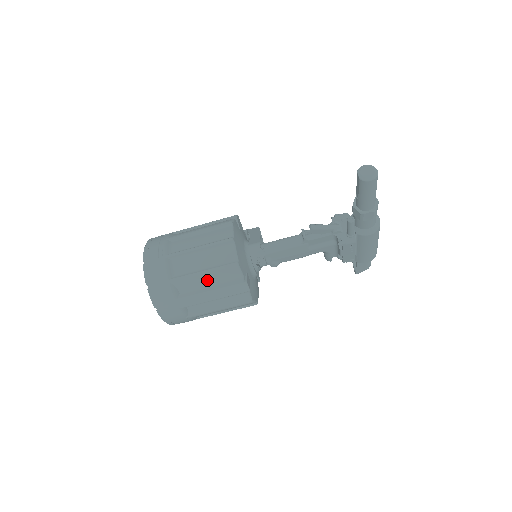
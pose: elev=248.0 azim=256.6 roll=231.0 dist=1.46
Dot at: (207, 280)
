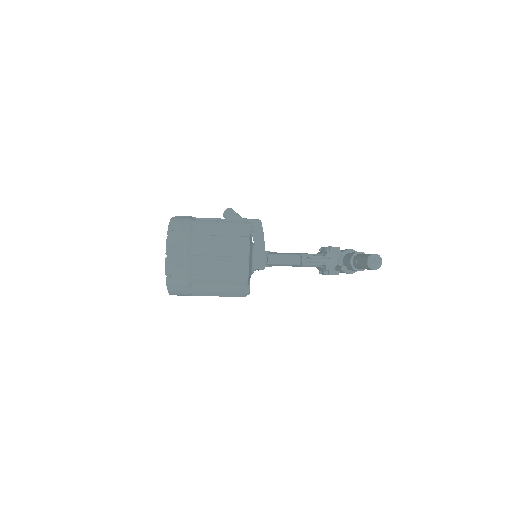
Dot at: (218, 283)
